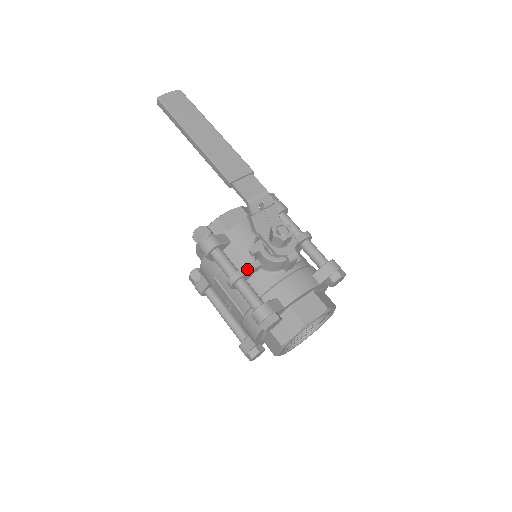
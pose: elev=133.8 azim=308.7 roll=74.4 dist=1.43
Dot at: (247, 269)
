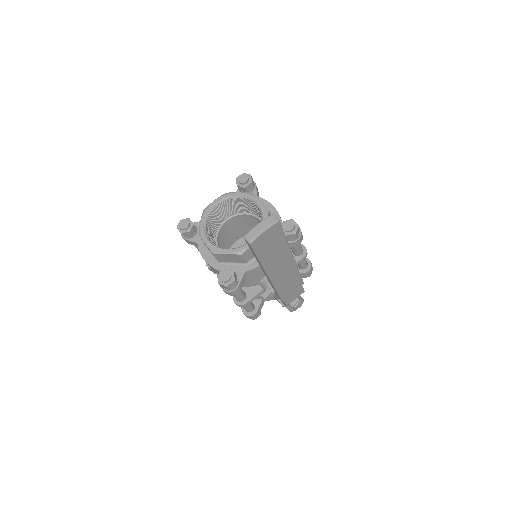
Dot at: (254, 299)
